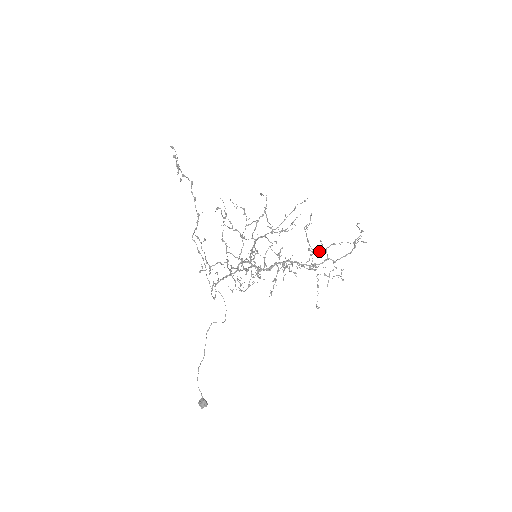
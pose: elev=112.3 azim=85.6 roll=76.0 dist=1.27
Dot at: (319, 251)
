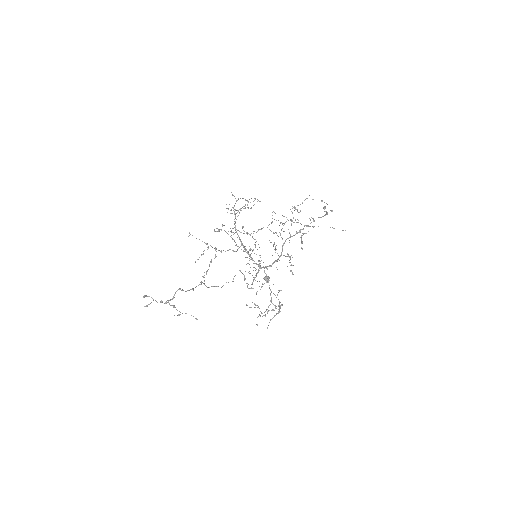
Dot at: occluded
